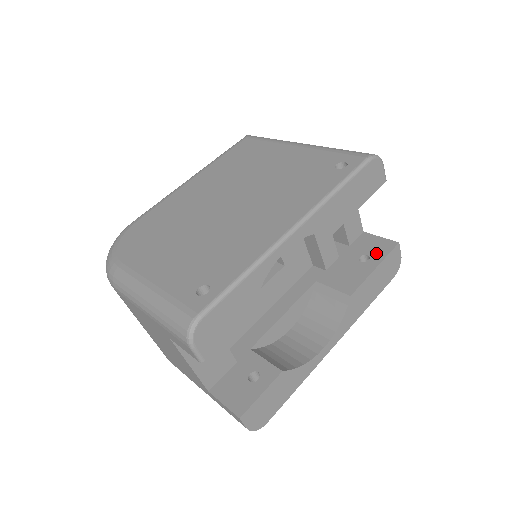
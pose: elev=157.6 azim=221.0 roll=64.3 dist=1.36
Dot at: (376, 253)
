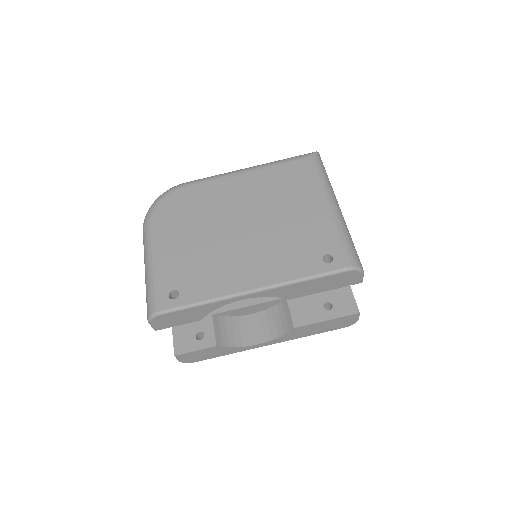
Dot at: (339, 309)
